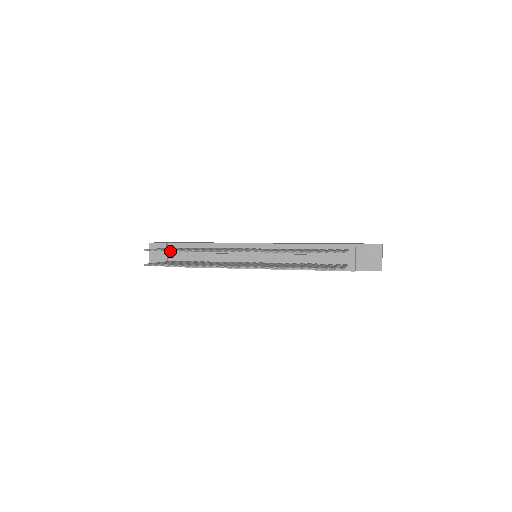
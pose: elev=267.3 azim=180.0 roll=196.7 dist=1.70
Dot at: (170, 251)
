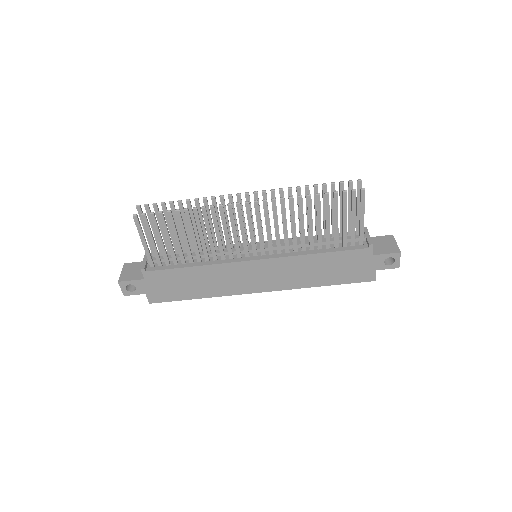
Dot at: occluded
